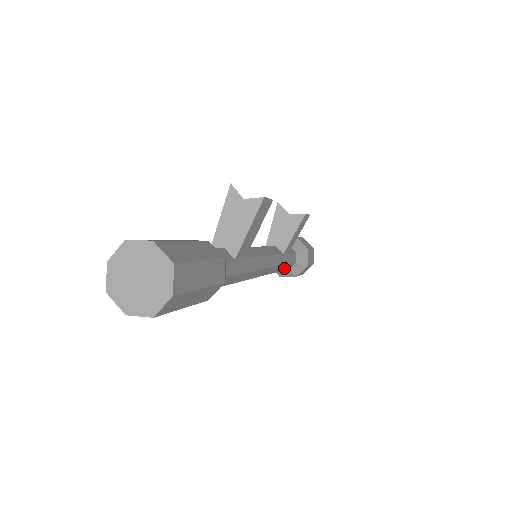
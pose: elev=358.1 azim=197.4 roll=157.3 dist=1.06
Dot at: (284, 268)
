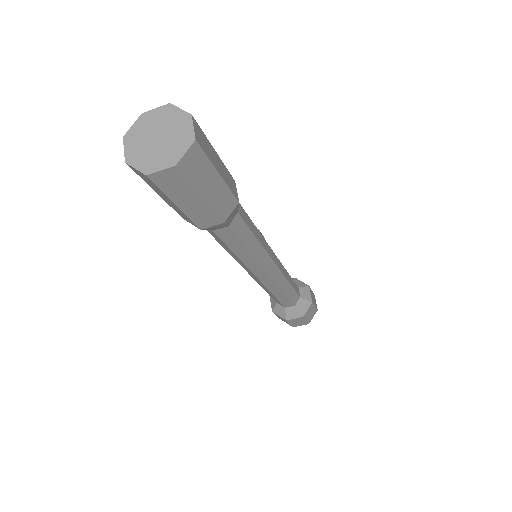
Dot at: (293, 285)
